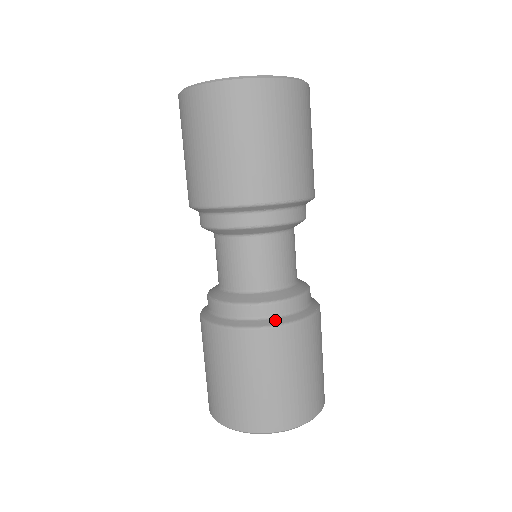
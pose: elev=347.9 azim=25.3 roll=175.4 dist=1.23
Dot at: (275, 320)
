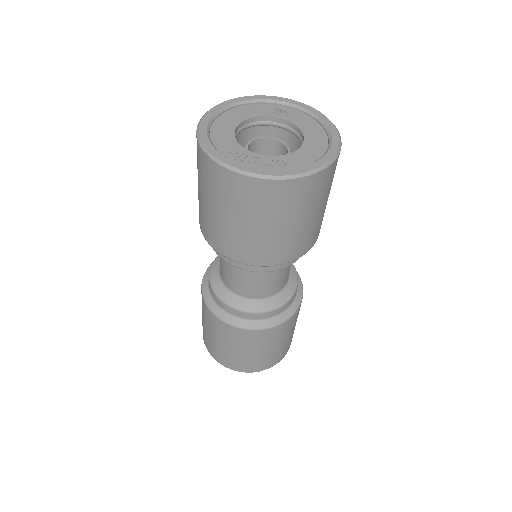
Dot at: (274, 320)
